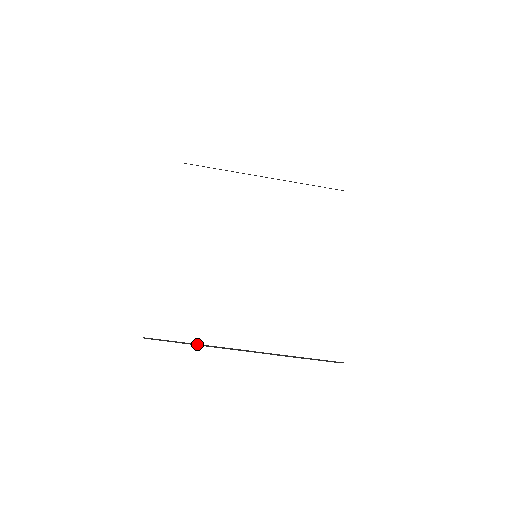
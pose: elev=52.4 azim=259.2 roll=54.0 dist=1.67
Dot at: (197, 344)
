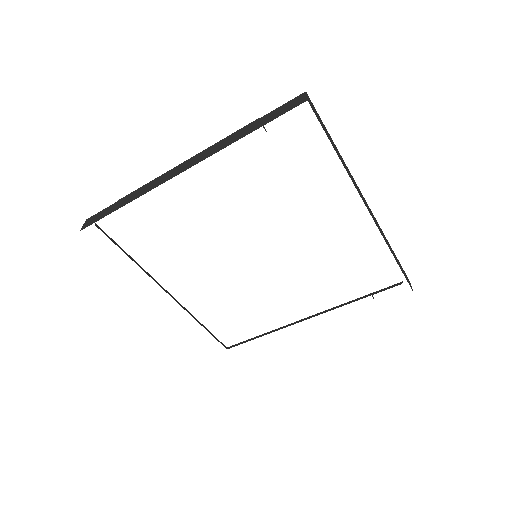
Dot at: occluded
